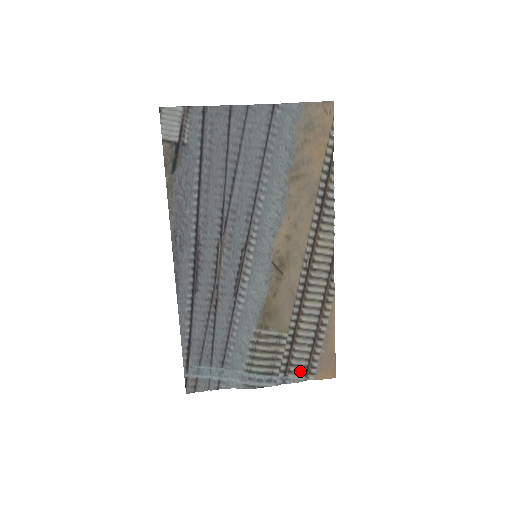
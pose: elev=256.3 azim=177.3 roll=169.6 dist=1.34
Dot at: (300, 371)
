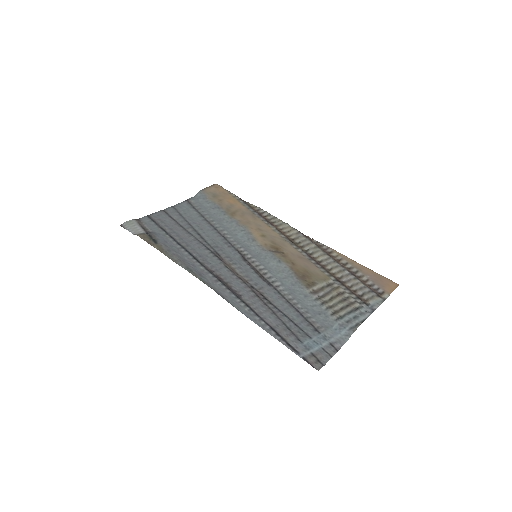
Dot at: (372, 296)
